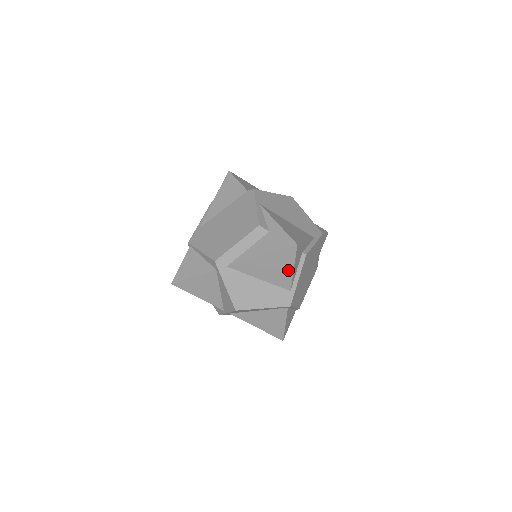
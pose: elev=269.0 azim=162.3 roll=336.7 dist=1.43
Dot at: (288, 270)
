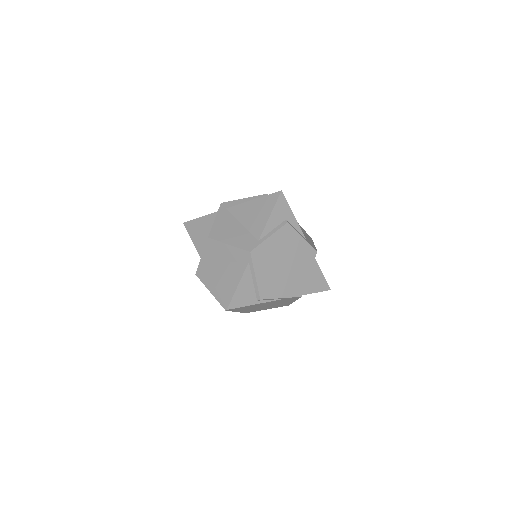
Dot at: (266, 217)
